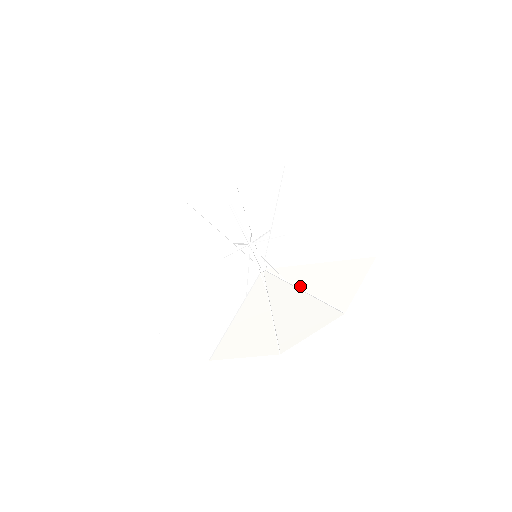
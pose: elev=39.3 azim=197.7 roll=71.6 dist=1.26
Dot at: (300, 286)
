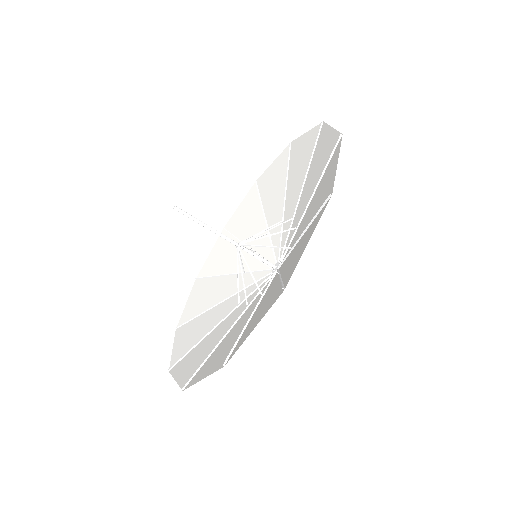
Dot at: (258, 307)
